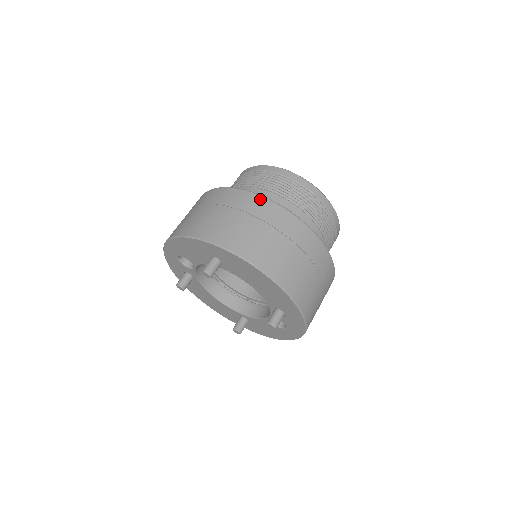
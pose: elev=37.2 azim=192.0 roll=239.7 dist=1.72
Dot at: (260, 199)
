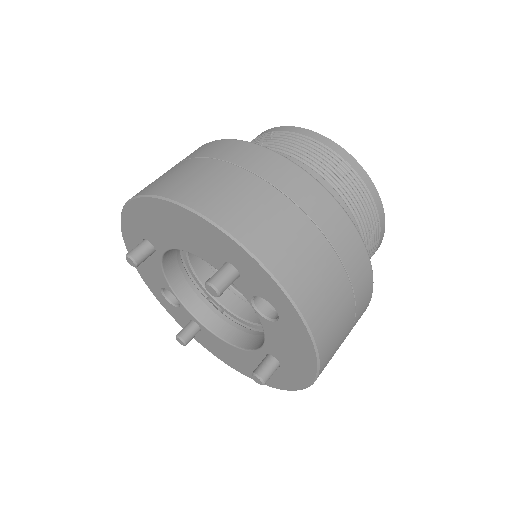
Dot at: occluded
